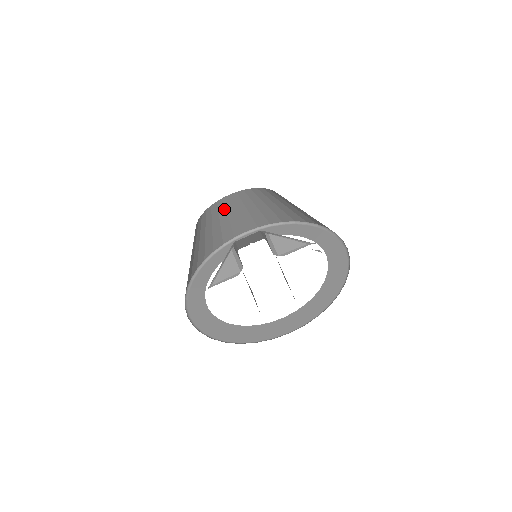
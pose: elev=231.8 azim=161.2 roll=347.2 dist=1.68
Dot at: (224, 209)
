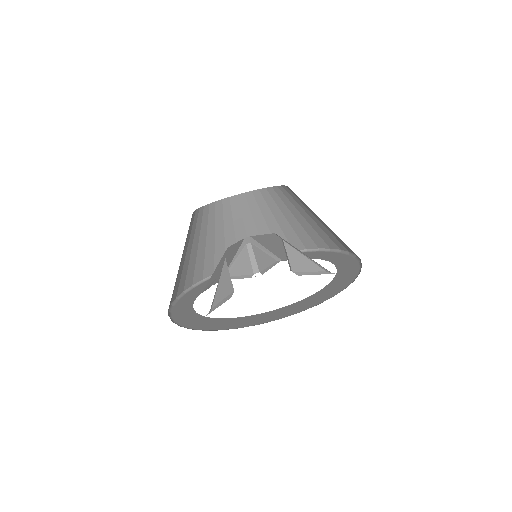
Dot at: (194, 230)
